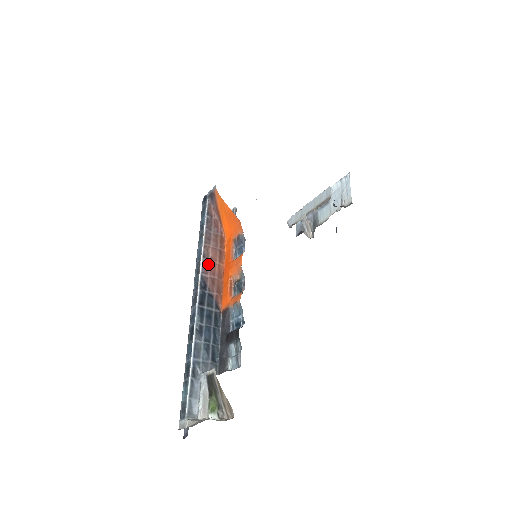
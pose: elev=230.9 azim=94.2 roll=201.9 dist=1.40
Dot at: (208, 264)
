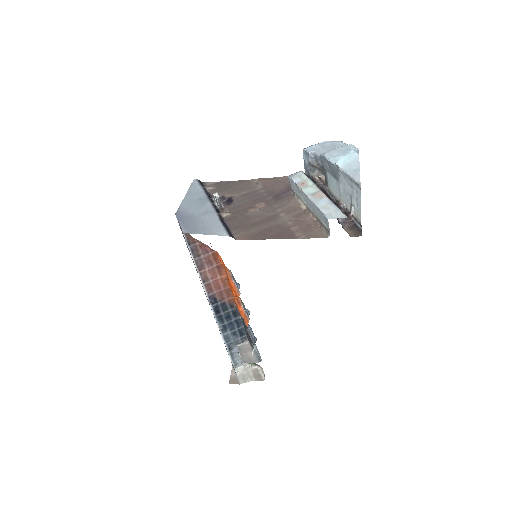
Dot at: (210, 285)
